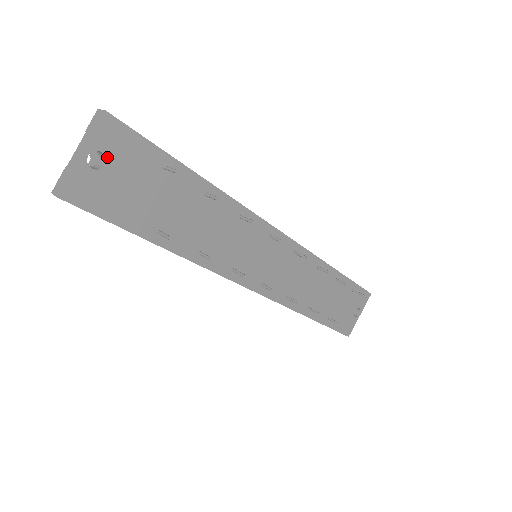
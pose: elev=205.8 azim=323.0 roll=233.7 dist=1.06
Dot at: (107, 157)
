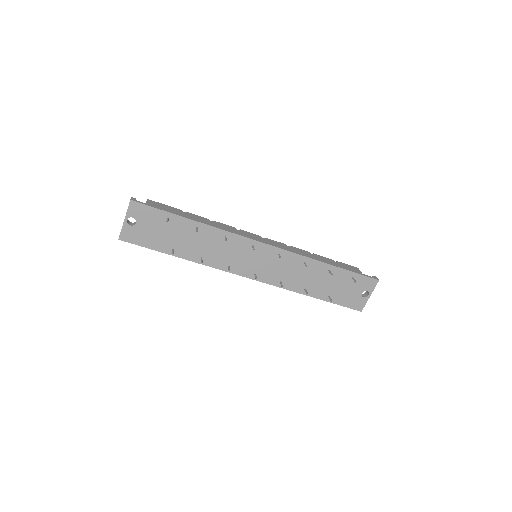
Dot at: (136, 219)
